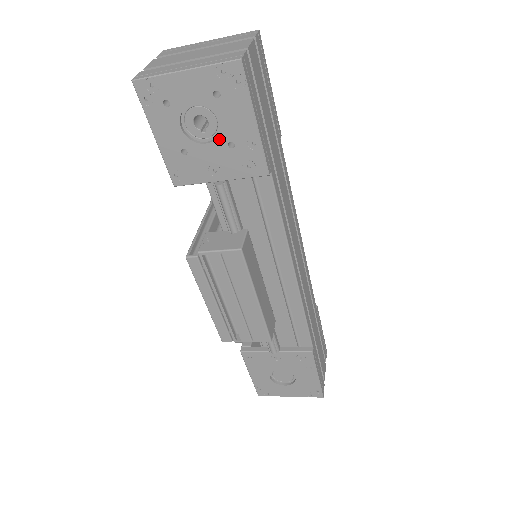
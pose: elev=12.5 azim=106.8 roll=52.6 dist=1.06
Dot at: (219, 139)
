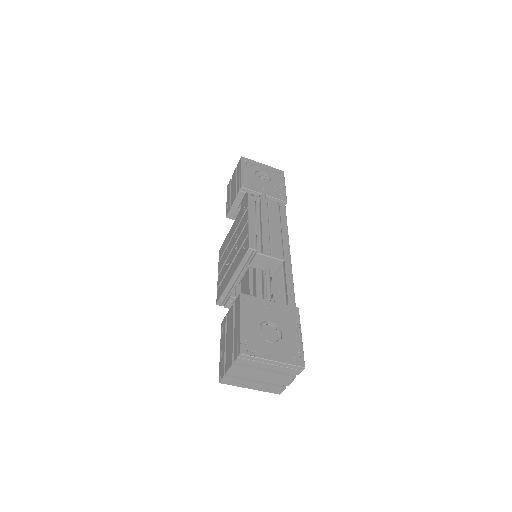
Dot at: (269, 183)
